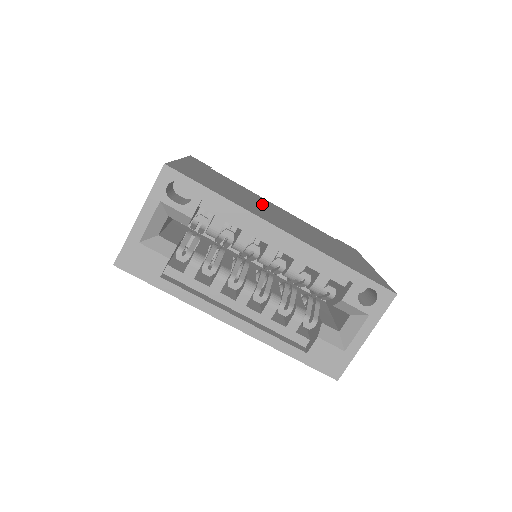
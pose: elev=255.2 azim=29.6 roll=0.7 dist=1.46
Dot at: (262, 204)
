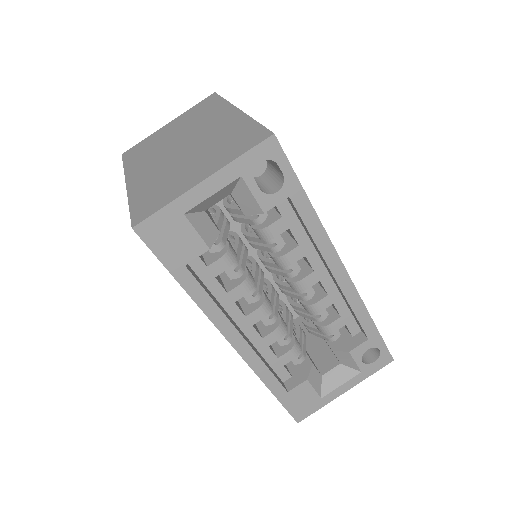
Dot at: occluded
